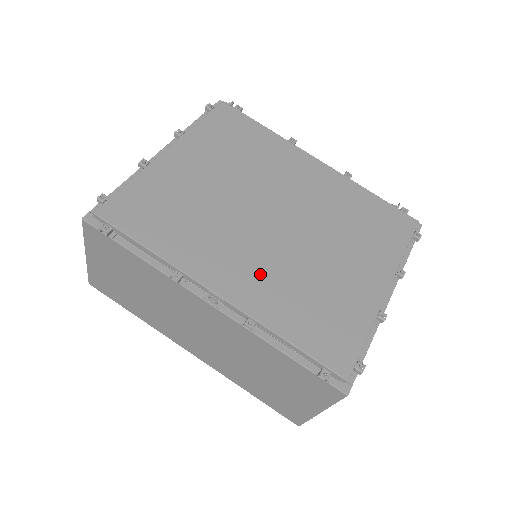
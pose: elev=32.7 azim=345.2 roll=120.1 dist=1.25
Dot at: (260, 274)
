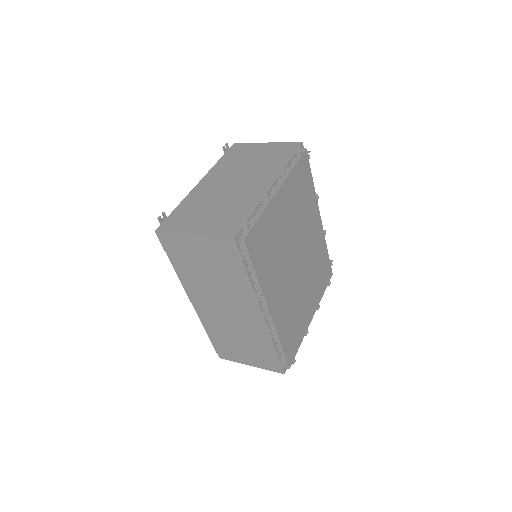
Dot at: (284, 301)
